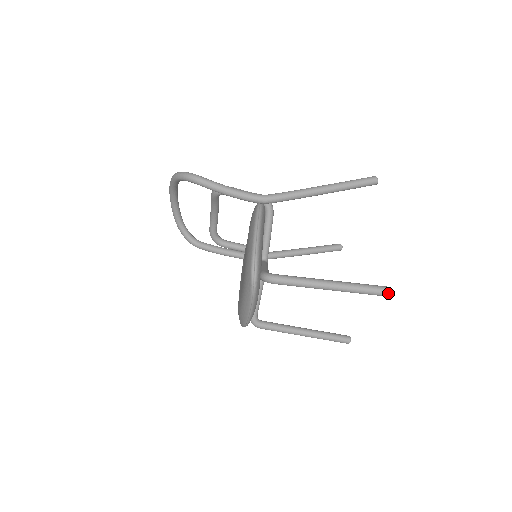
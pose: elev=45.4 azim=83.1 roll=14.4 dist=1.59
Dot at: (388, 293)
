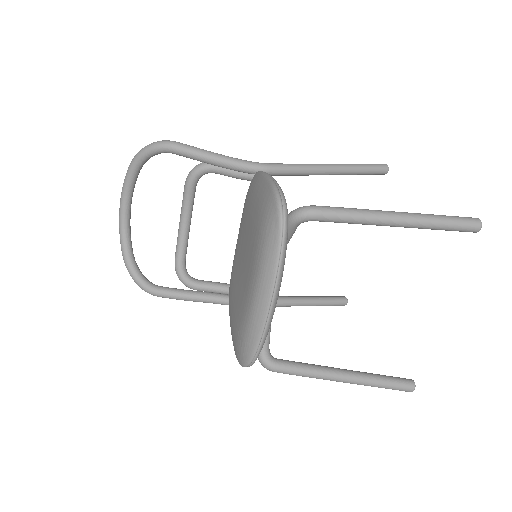
Dot at: (477, 222)
